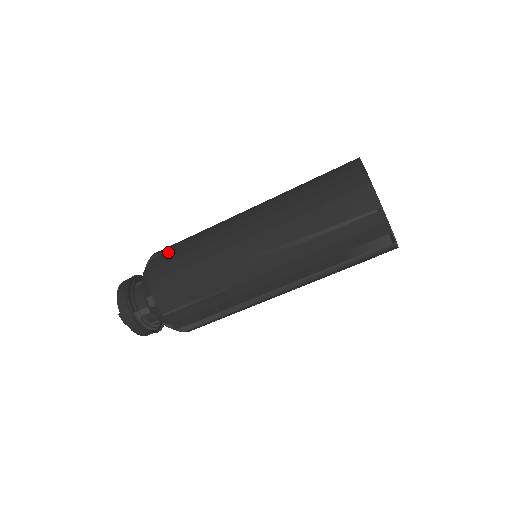
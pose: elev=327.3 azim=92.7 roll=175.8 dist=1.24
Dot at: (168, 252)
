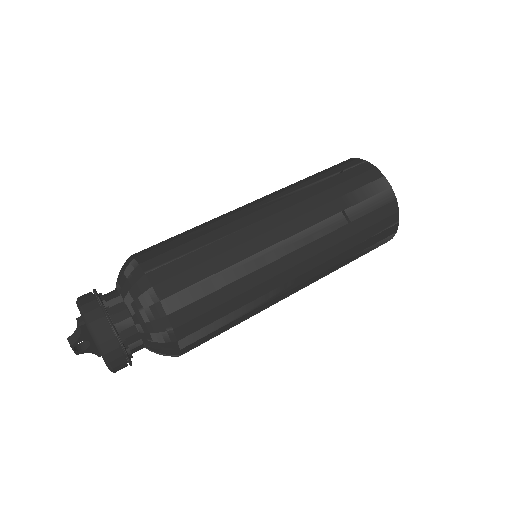
Dot at: occluded
